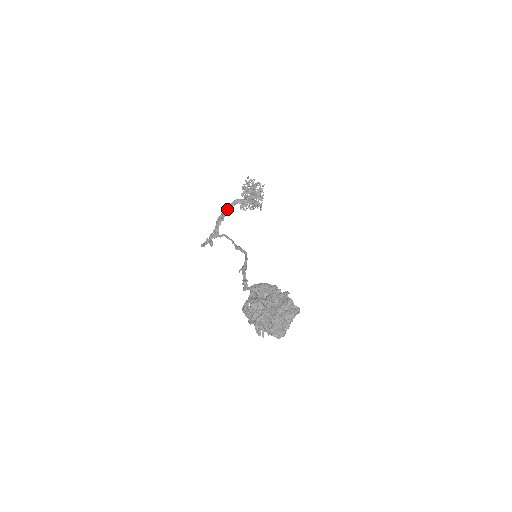
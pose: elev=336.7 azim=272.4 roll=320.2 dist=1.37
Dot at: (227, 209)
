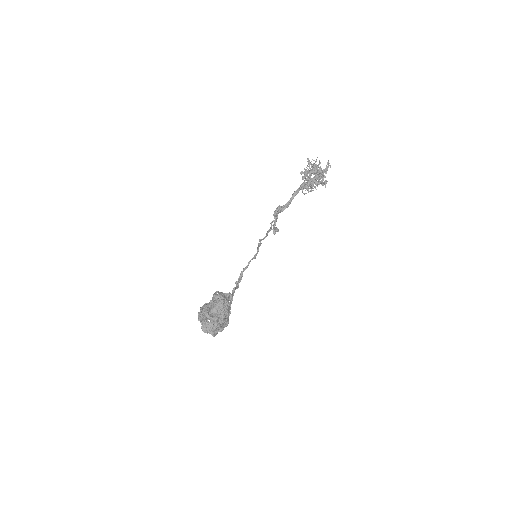
Dot at: (293, 195)
